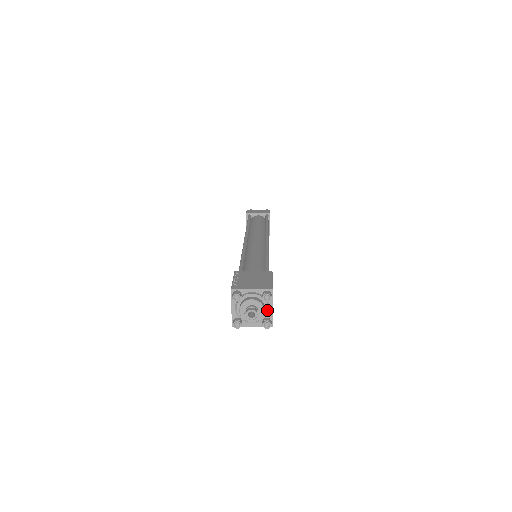
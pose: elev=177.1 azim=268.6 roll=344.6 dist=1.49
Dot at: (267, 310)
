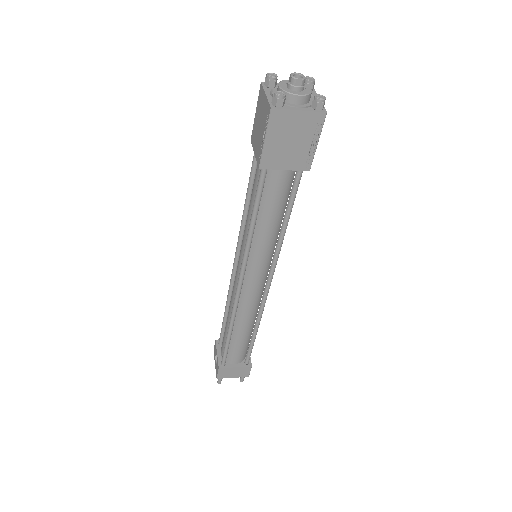
Dot at: occluded
